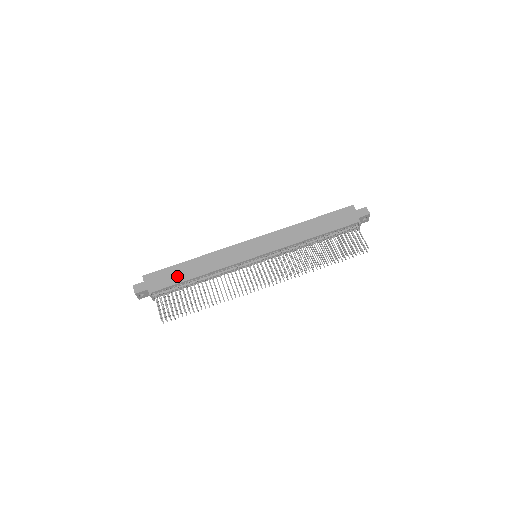
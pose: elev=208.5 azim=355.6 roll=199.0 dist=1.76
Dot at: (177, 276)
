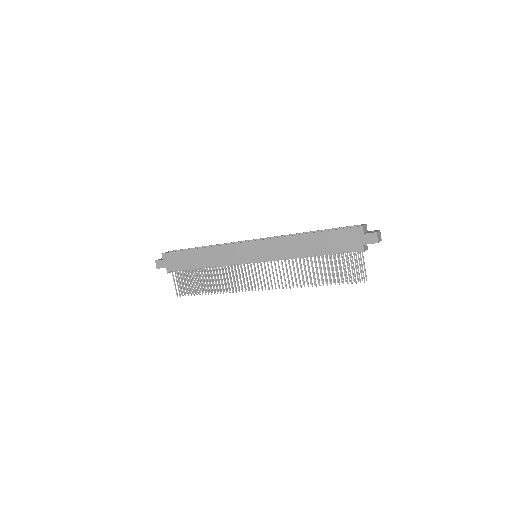
Dot at: (187, 262)
